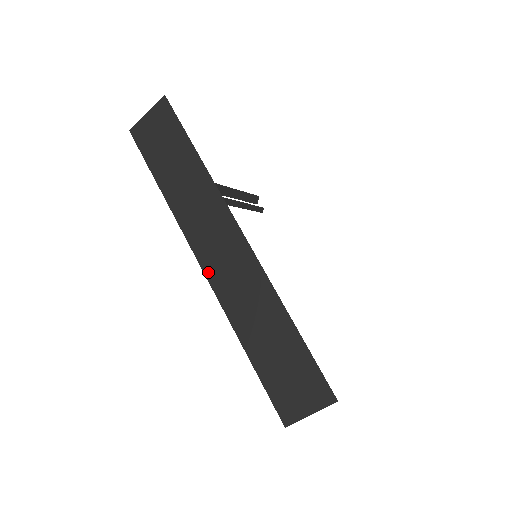
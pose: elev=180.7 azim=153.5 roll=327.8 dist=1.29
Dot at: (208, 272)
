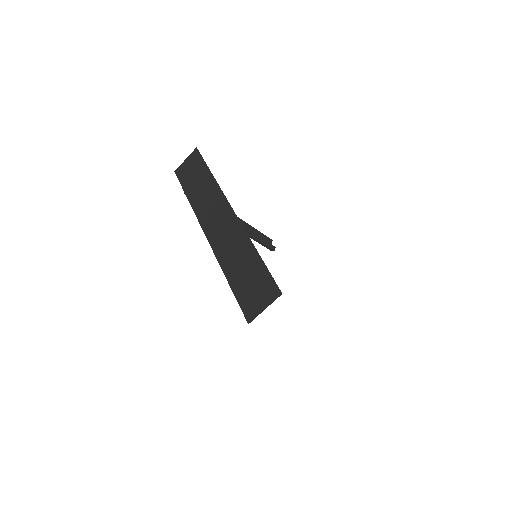
Dot at: (209, 237)
